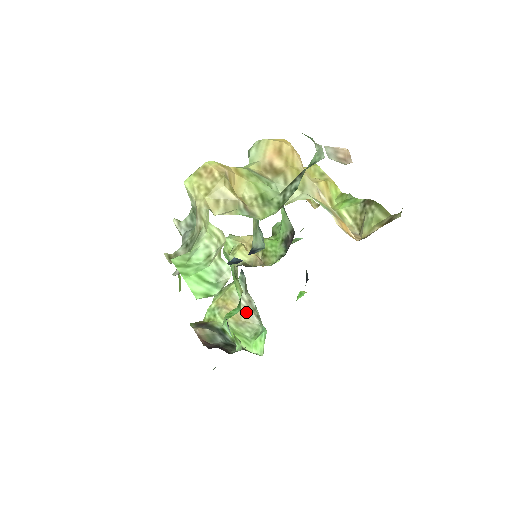
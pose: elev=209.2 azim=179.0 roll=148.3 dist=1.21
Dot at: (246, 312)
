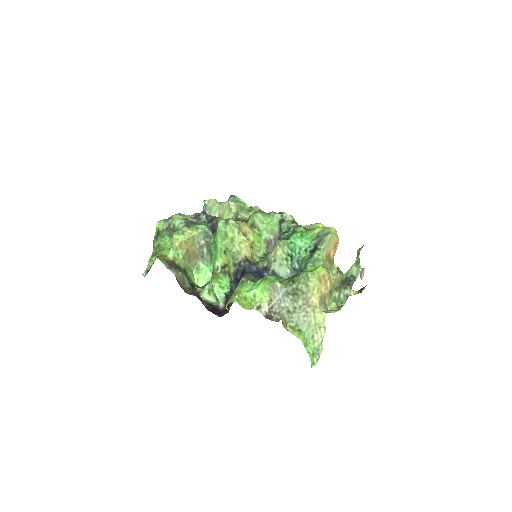
Dot at: (197, 253)
